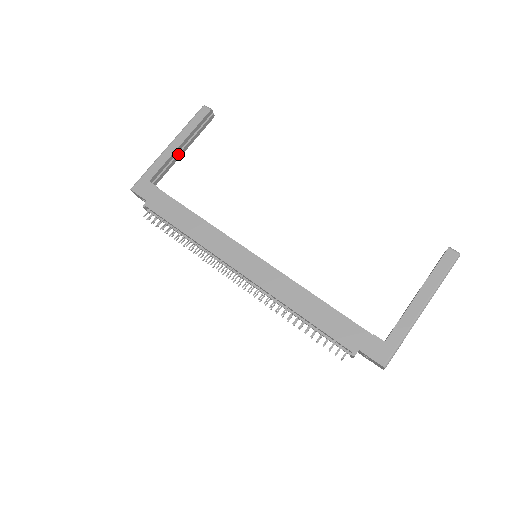
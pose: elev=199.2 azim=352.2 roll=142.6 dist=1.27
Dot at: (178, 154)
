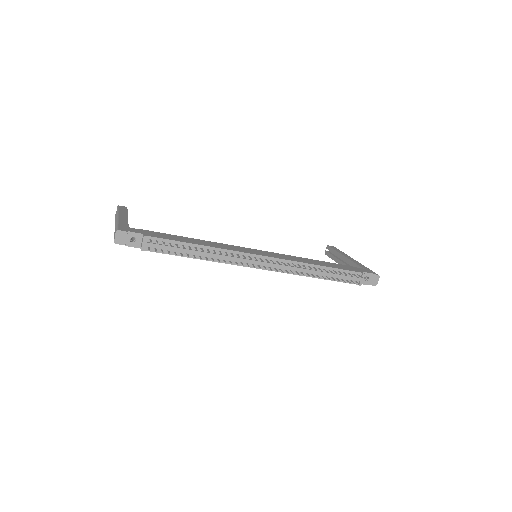
Dot at: occluded
